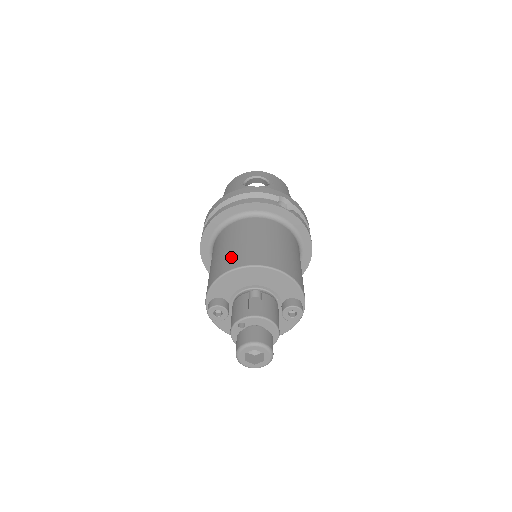
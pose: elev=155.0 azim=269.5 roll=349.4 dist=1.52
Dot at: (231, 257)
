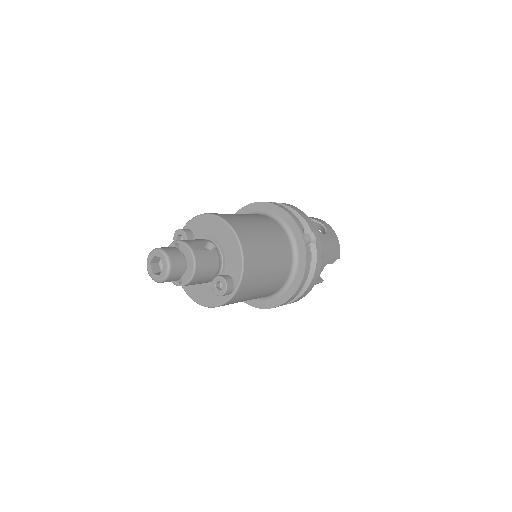
Dot at: (227, 214)
